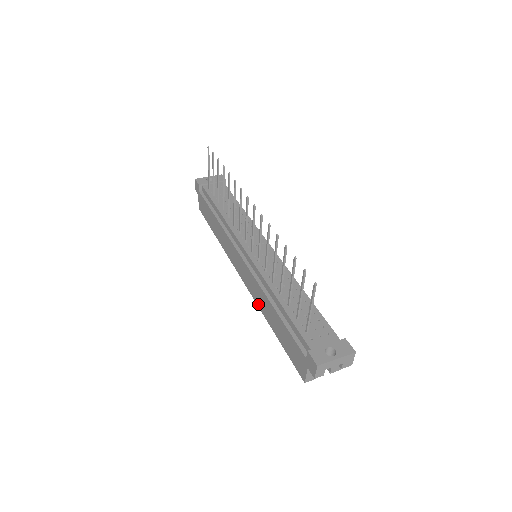
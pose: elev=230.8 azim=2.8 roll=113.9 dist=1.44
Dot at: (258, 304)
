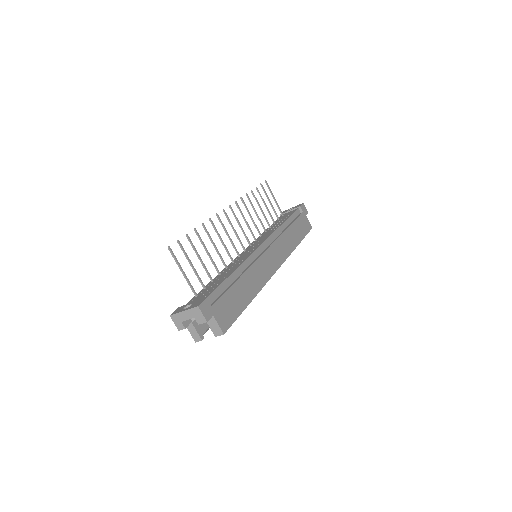
Dot at: occluded
